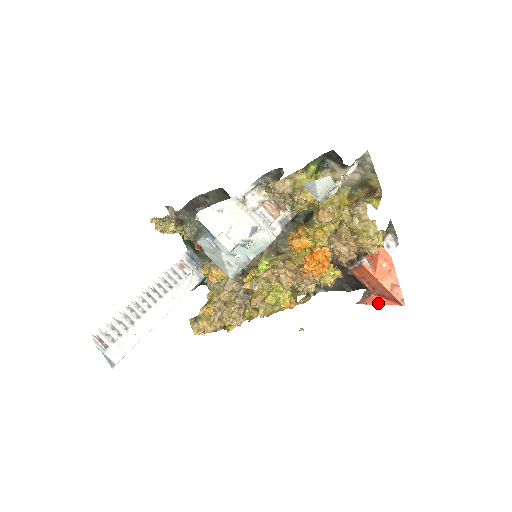
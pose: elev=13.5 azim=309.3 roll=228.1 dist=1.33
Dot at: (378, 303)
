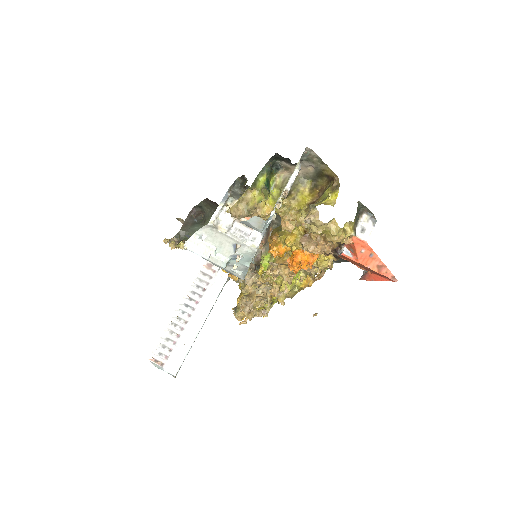
Dot at: (375, 279)
